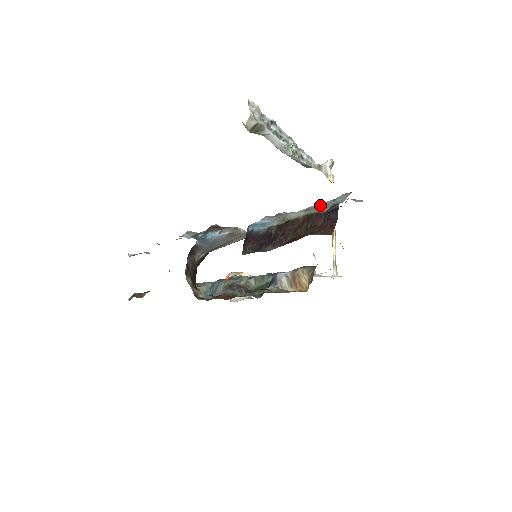
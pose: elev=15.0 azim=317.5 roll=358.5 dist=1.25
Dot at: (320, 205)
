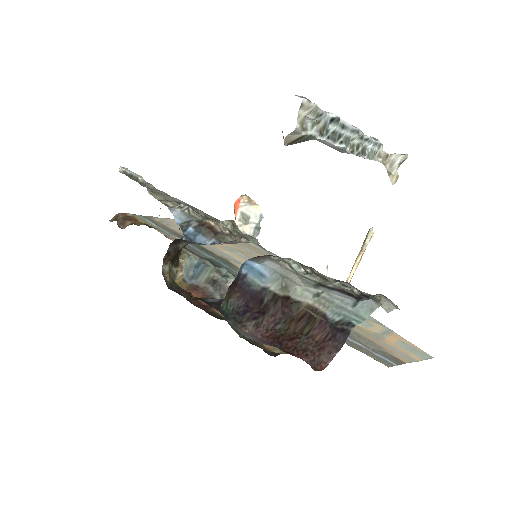
Dot at: (335, 300)
